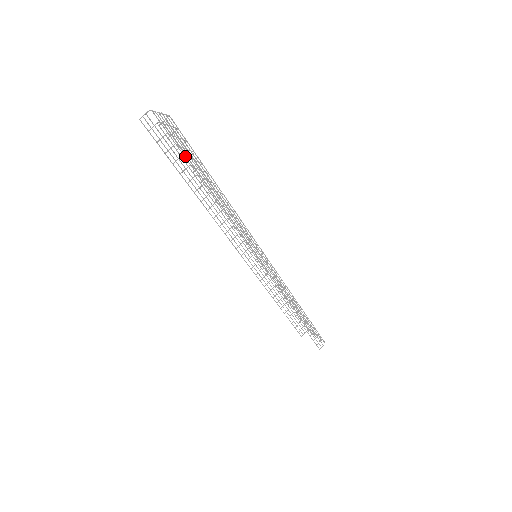
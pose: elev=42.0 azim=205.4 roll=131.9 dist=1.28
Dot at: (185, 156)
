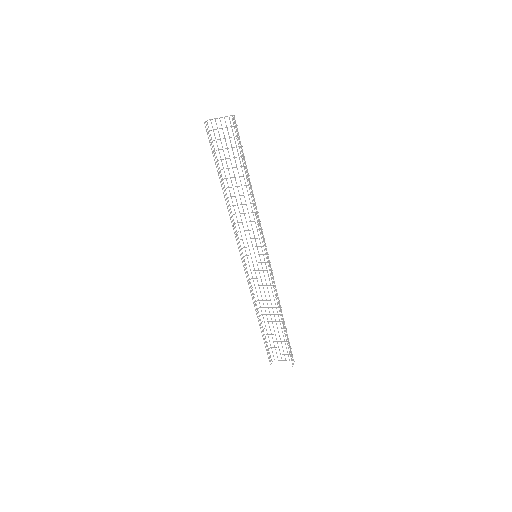
Dot at: occluded
